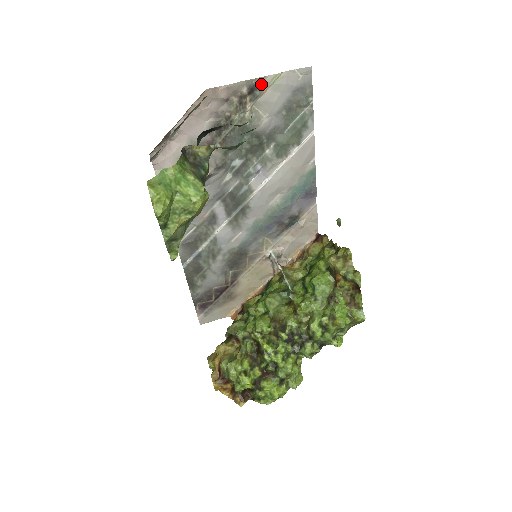
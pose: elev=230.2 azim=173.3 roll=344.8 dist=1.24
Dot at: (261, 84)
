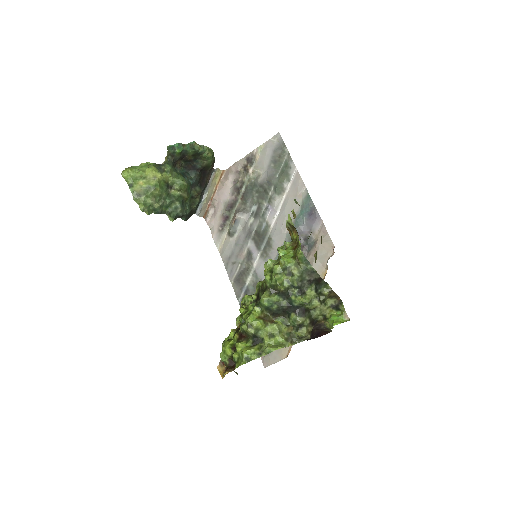
Dot at: (254, 155)
